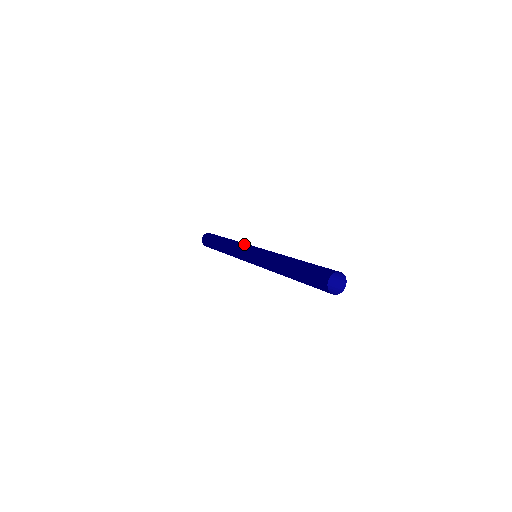
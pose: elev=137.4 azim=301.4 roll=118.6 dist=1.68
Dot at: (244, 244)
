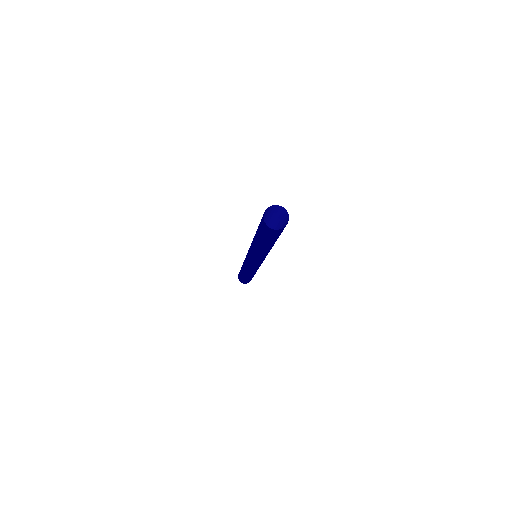
Dot at: occluded
